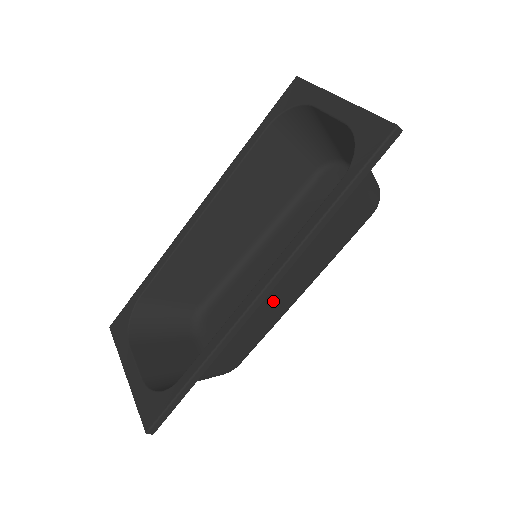
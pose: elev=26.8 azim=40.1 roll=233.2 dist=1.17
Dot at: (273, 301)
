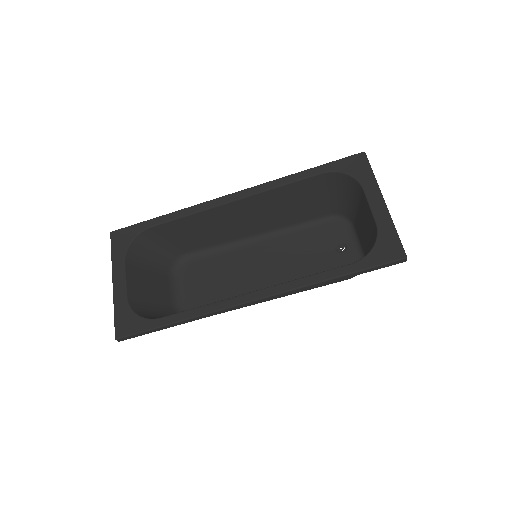
Dot at: occluded
